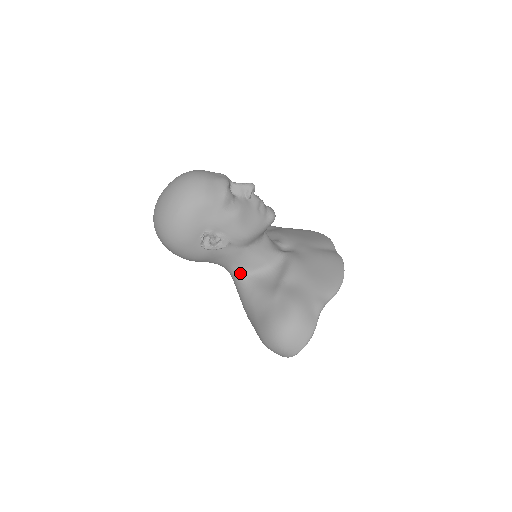
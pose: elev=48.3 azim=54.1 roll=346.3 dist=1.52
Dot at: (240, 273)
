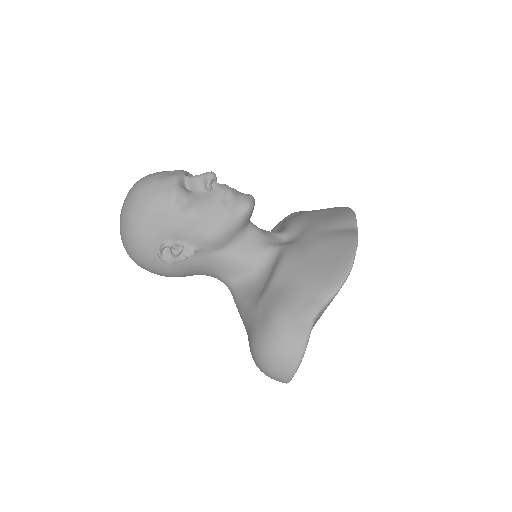
Dot at: (229, 282)
